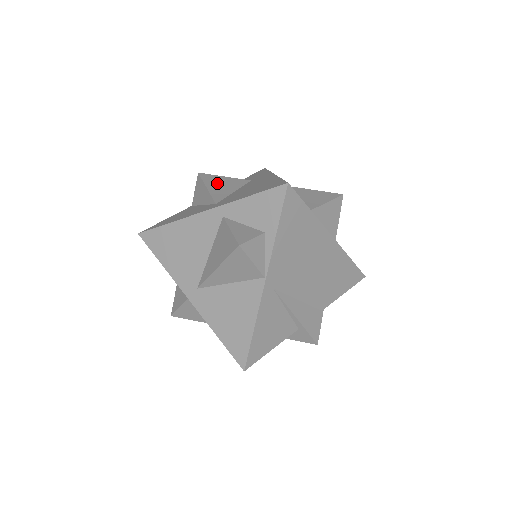
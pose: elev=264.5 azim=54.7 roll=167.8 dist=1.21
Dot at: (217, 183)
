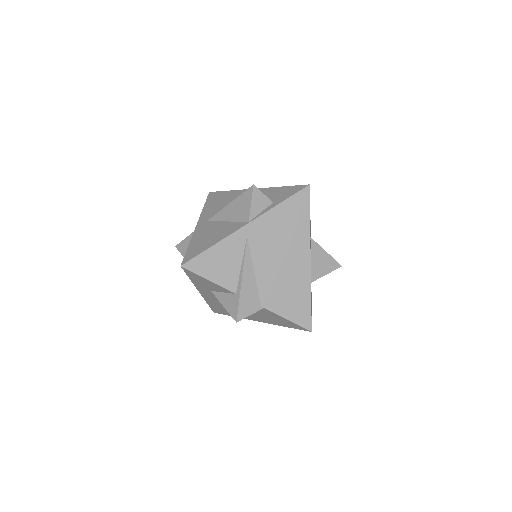
Dot at: occluded
